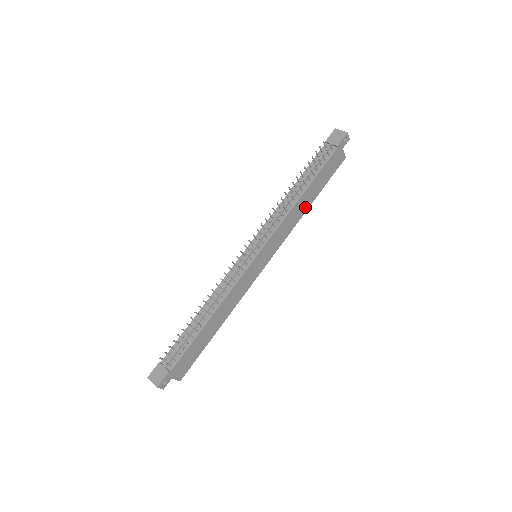
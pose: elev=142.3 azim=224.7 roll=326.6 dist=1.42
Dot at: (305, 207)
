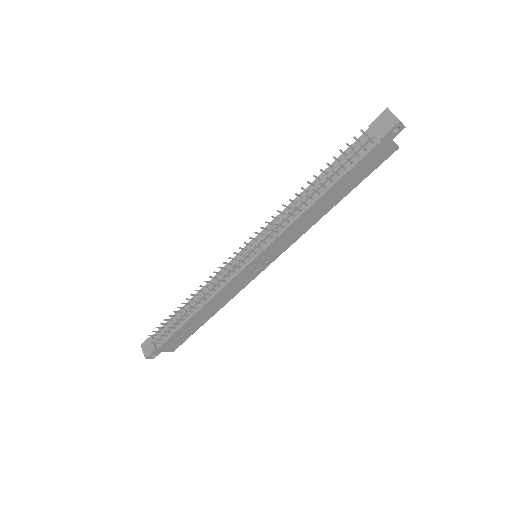
Dot at: (325, 209)
